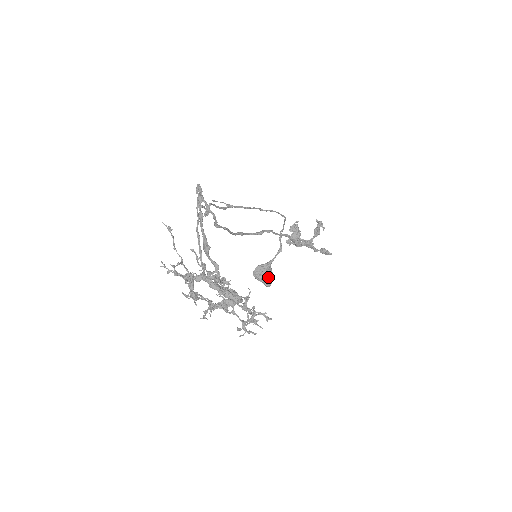
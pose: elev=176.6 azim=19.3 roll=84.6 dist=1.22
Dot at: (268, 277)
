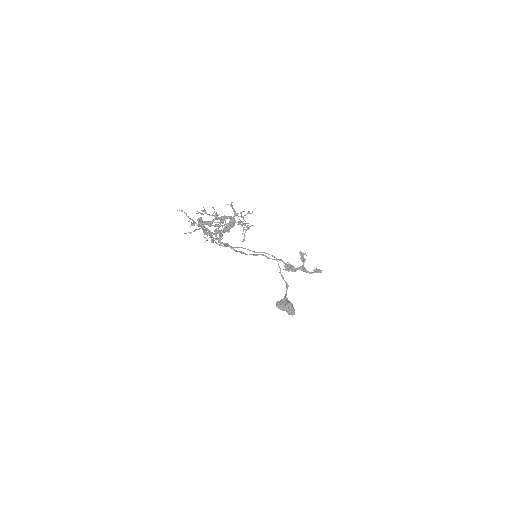
Dot at: (288, 304)
